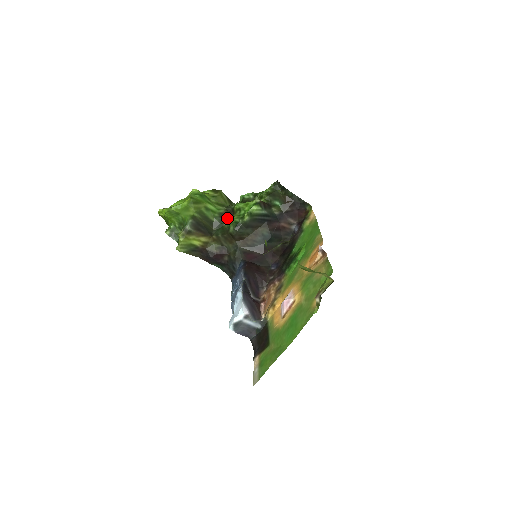
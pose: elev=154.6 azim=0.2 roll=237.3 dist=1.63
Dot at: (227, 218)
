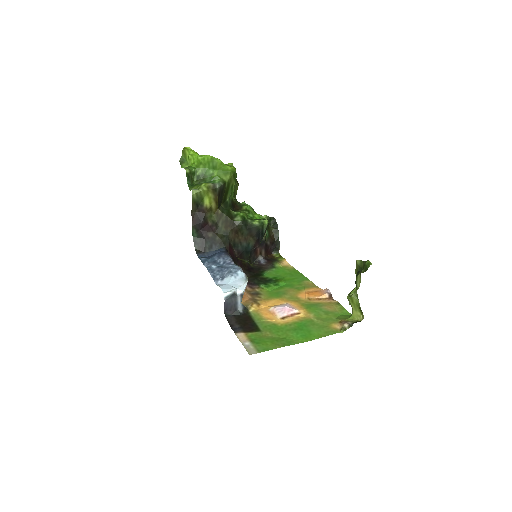
Dot at: (233, 207)
